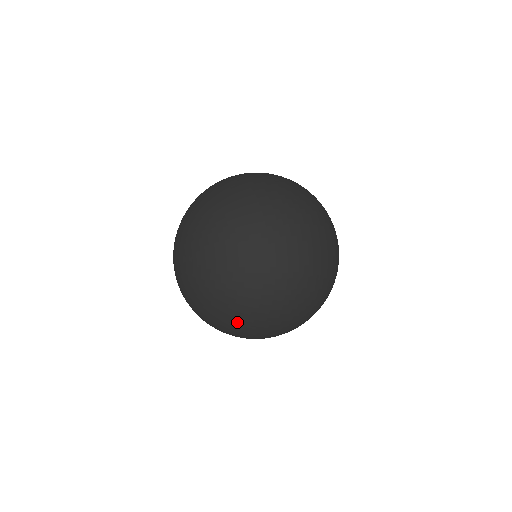
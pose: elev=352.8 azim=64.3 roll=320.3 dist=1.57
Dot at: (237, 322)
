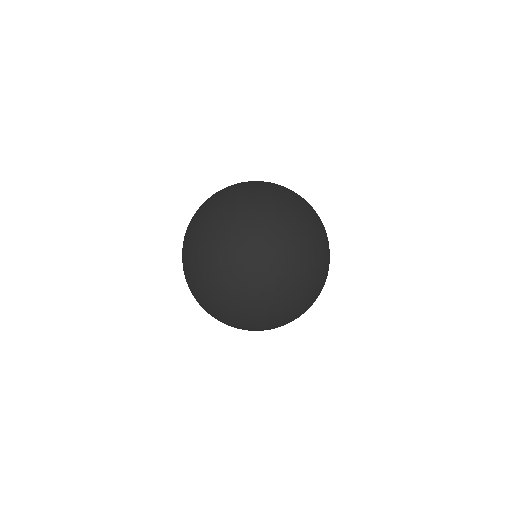
Dot at: (229, 256)
